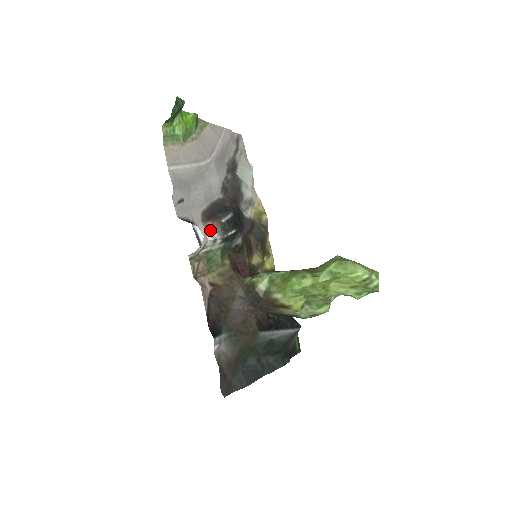
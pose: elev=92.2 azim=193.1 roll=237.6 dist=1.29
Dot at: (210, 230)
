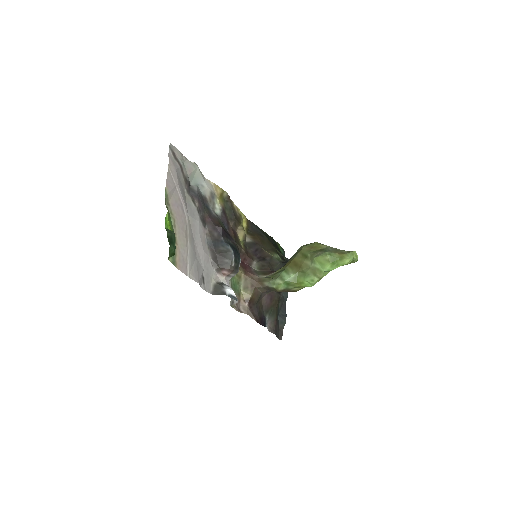
Dot at: (228, 276)
